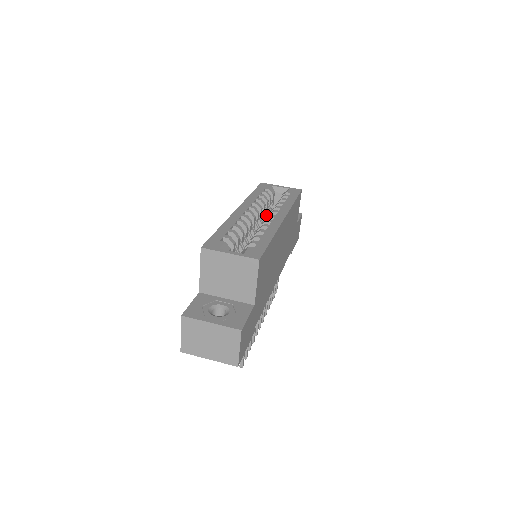
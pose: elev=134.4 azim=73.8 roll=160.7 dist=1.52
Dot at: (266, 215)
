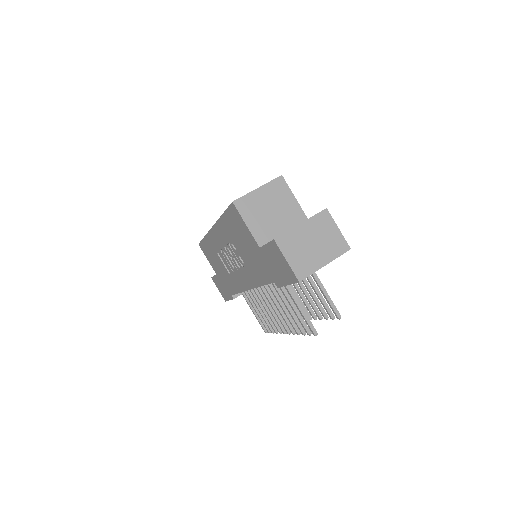
Dot at: occluded
